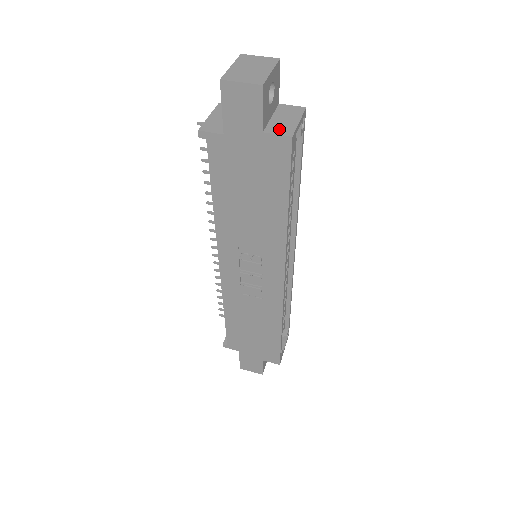
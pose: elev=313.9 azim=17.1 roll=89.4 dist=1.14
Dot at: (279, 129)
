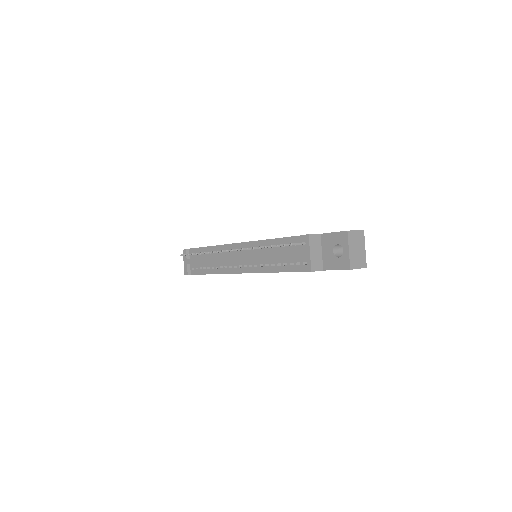
Dot at: occluded
